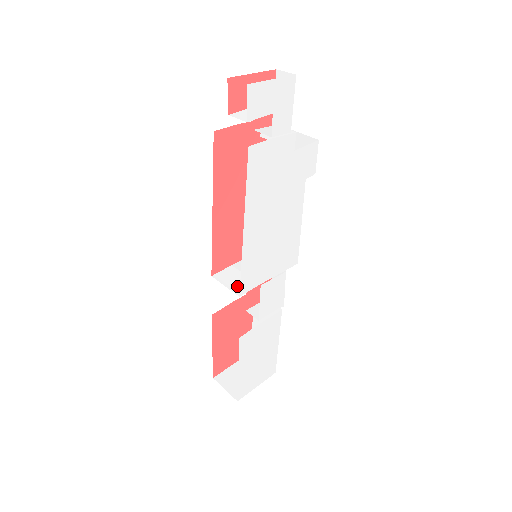
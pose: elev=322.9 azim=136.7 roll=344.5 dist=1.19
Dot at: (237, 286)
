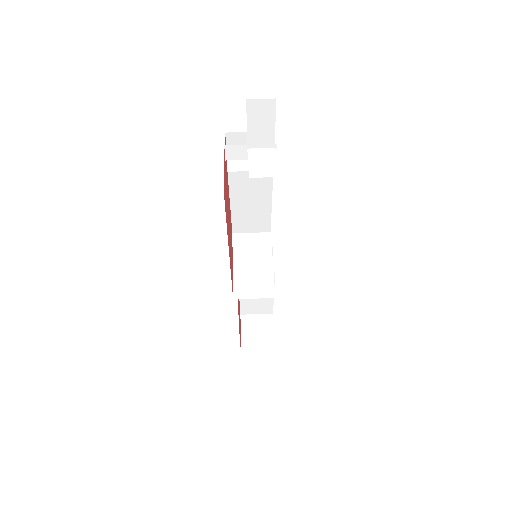
Dot at: (262, 291)
